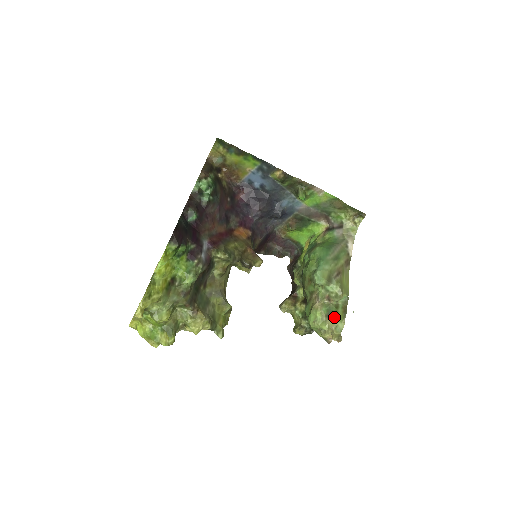
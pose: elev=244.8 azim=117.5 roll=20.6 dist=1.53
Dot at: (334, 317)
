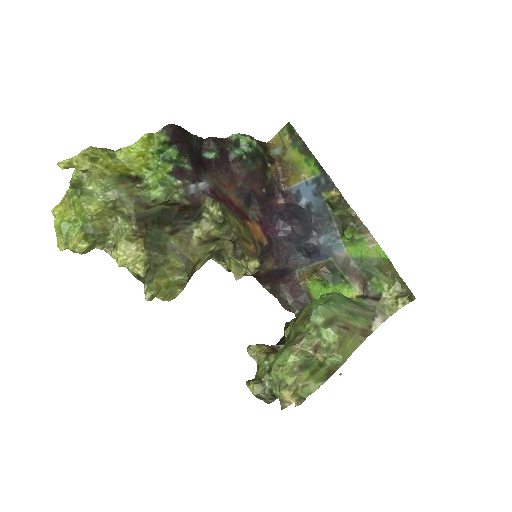
Dot at: (310, 372)
